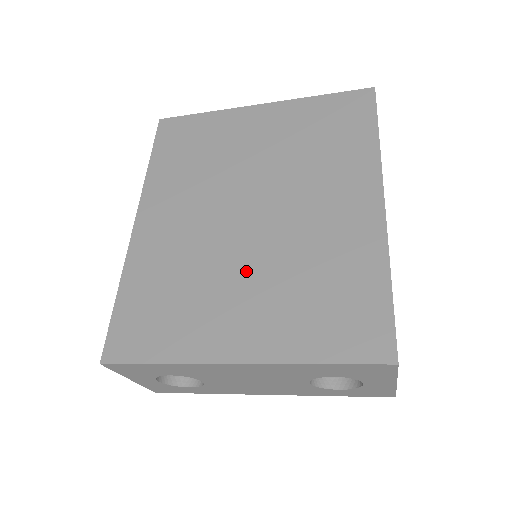
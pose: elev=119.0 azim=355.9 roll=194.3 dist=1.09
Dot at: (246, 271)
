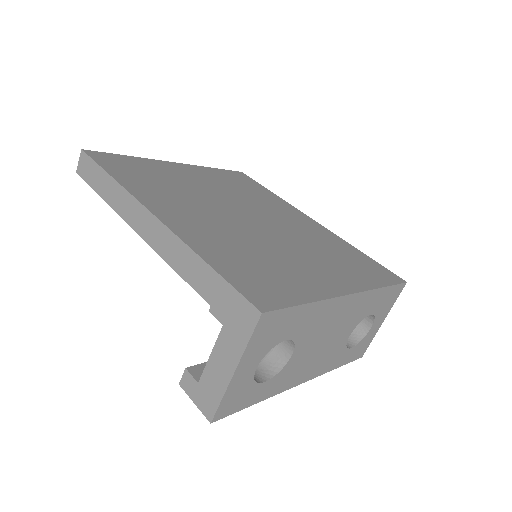
Dot at: (289, 247)
